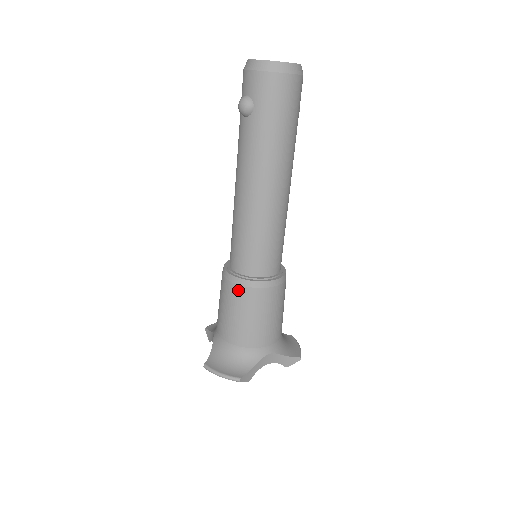
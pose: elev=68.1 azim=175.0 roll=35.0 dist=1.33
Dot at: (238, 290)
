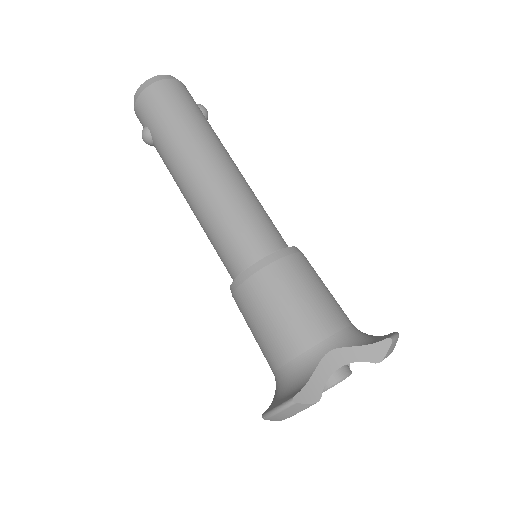
Dot at: (240, 294)
